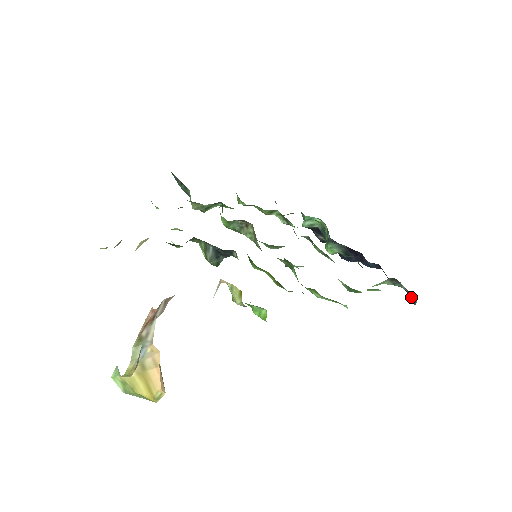
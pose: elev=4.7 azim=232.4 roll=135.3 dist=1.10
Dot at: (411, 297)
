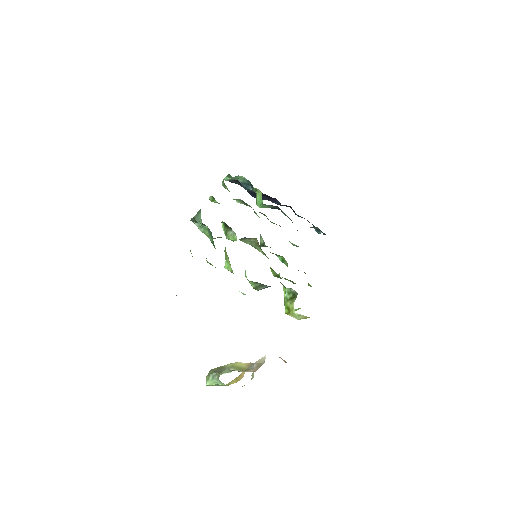
Dot at: occluded
